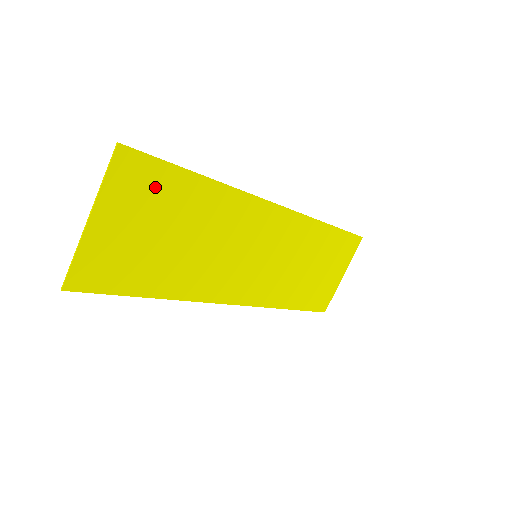
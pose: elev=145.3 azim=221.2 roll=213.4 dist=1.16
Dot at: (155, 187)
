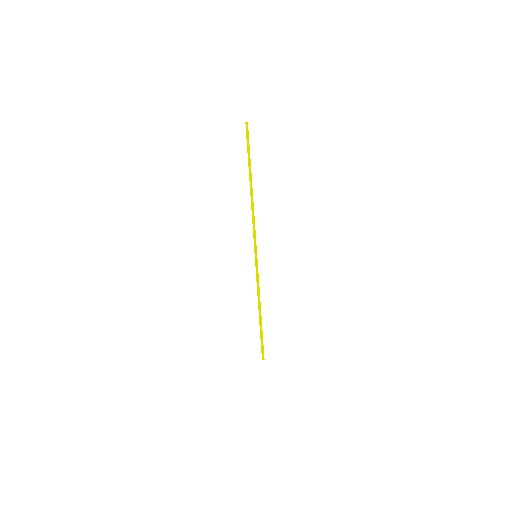
Dot at: occluded
